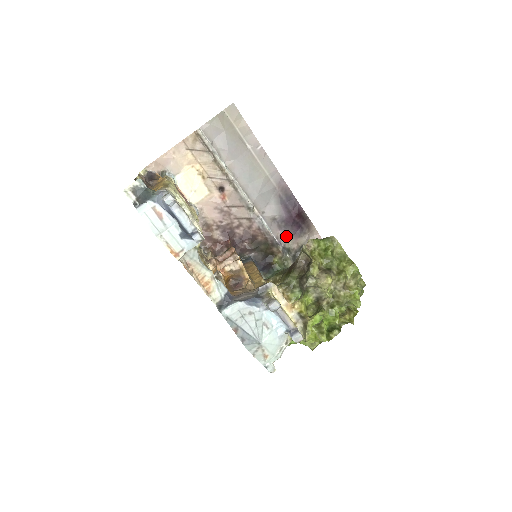
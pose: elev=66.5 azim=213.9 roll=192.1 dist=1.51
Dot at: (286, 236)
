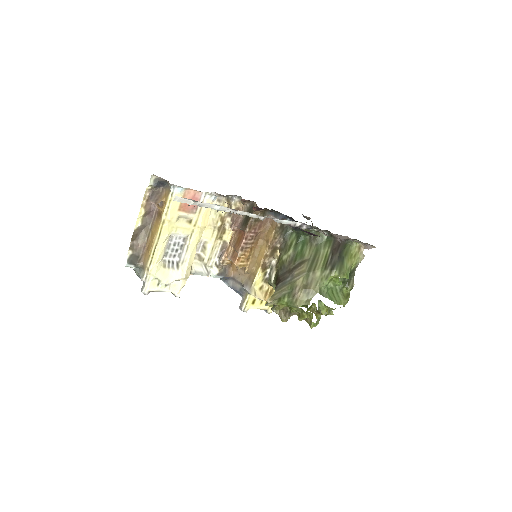
Dot at: occluded
